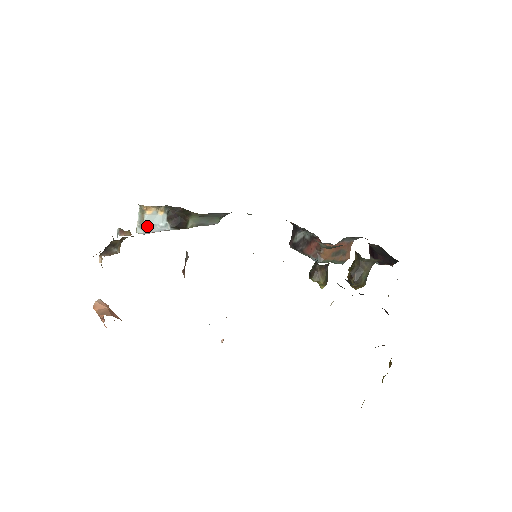
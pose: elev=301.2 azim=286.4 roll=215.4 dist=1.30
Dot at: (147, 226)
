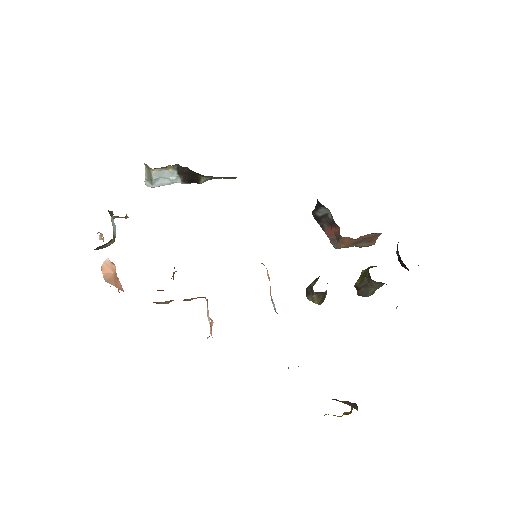
Dot at: (156, 180)
